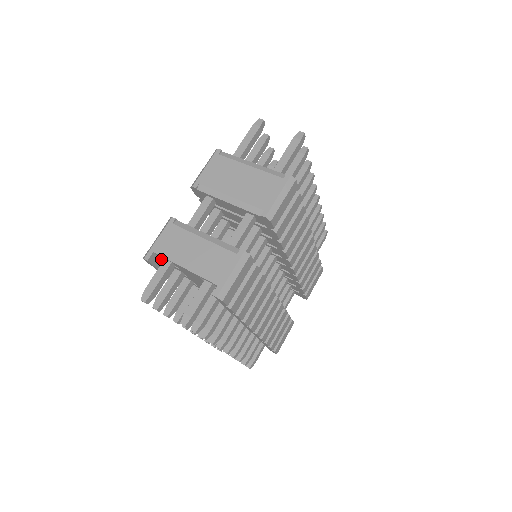
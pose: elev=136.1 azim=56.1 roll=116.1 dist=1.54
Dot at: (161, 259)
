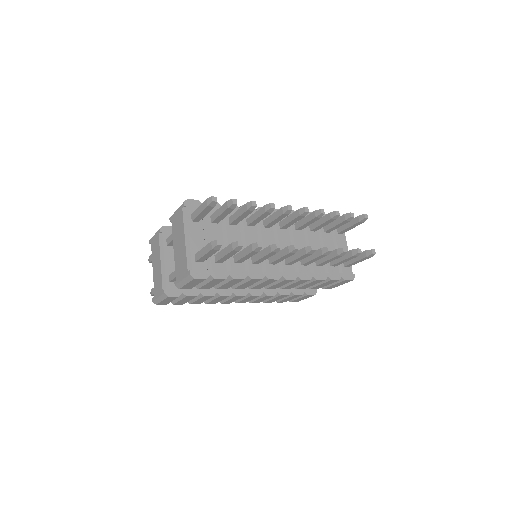
Dot at: occluded
